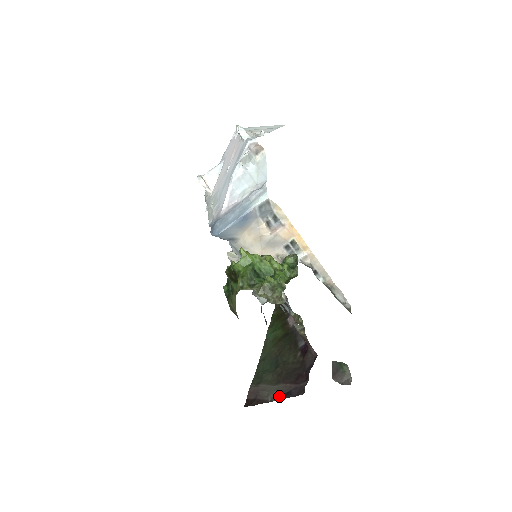
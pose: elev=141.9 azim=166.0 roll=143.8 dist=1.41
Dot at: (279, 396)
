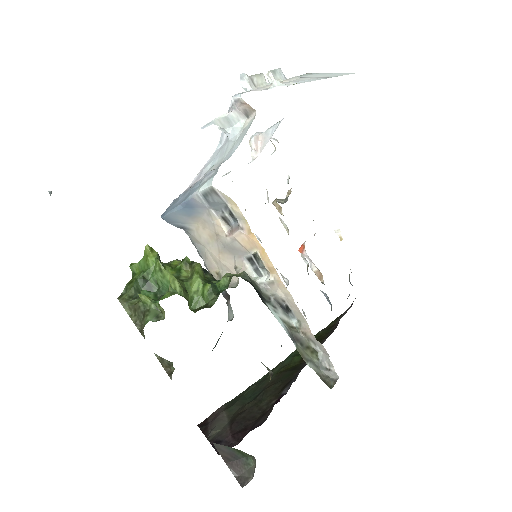
Dot at: (214, 438)
